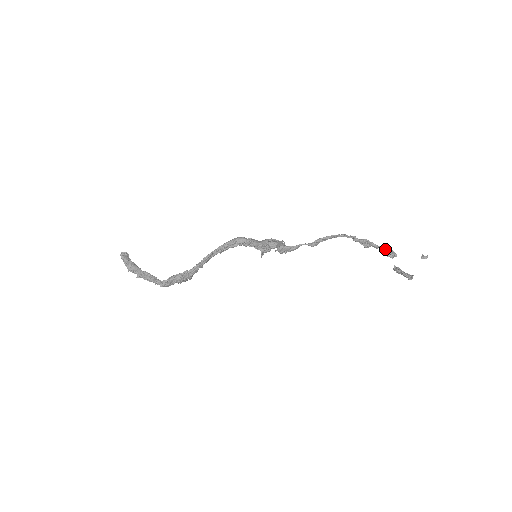
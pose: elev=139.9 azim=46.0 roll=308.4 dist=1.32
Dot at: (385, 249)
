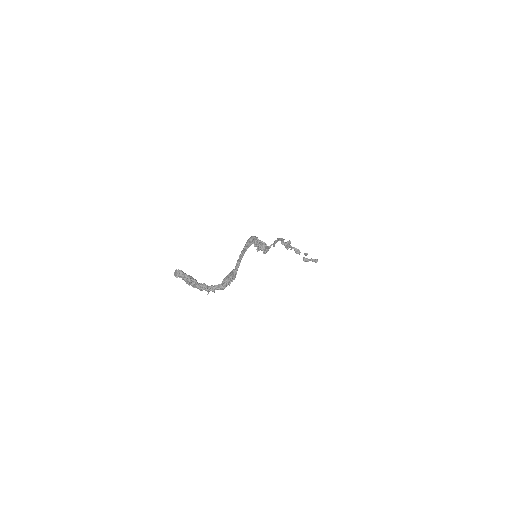
Dot at: (294, 249)
